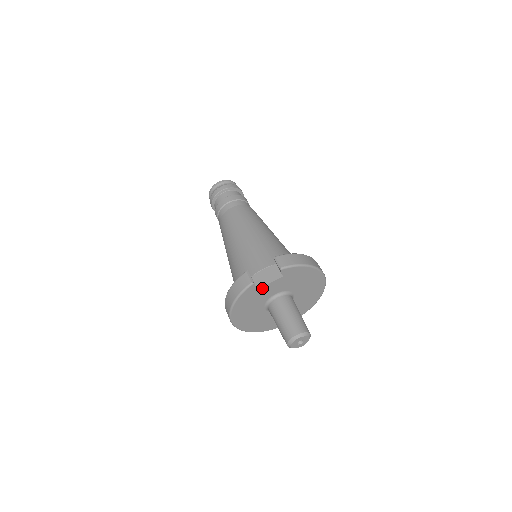
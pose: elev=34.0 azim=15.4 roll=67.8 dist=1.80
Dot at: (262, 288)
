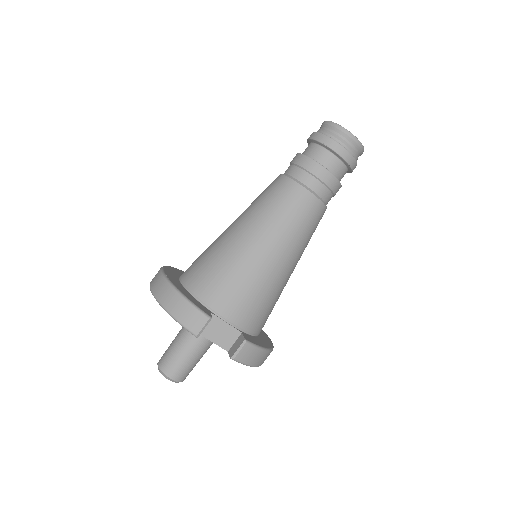
Dot at: (202, 334)
